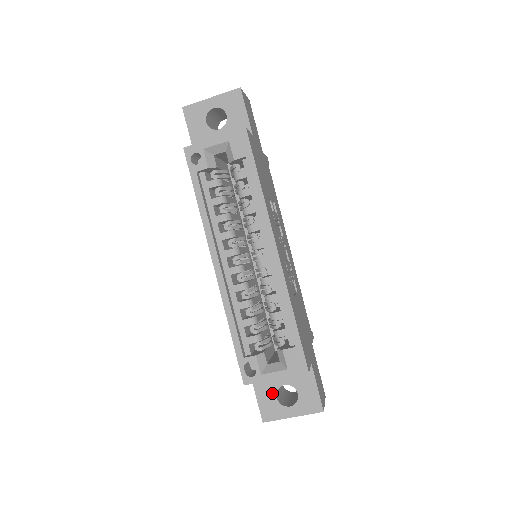
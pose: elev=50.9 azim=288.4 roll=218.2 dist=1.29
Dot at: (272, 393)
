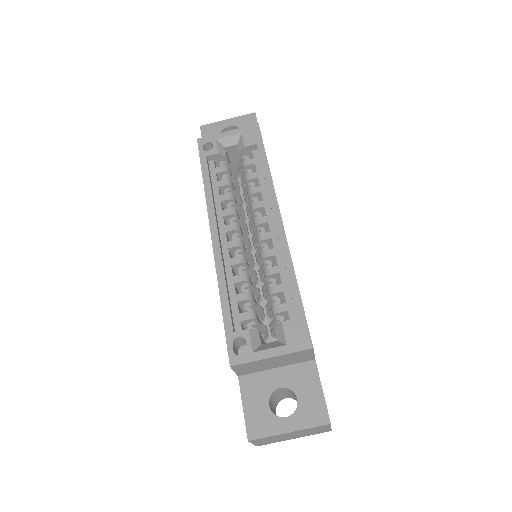
Dot at: (263, 399)
